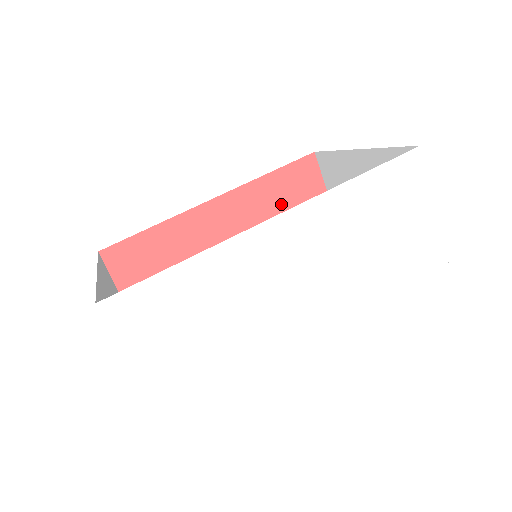
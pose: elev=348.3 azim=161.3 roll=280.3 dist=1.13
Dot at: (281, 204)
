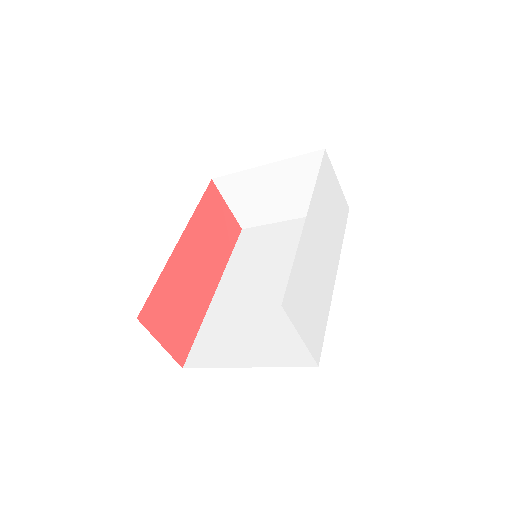
Dot at: (211, 224)
